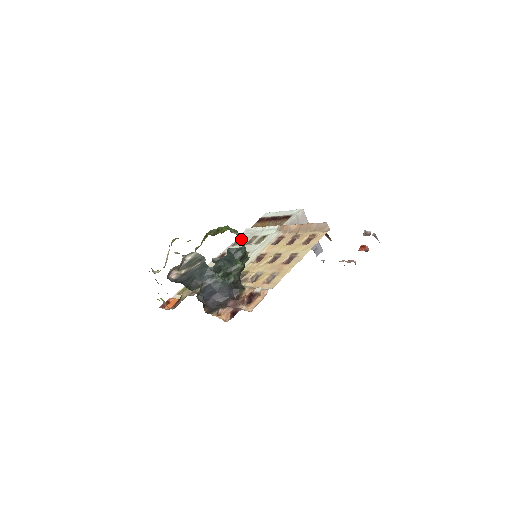
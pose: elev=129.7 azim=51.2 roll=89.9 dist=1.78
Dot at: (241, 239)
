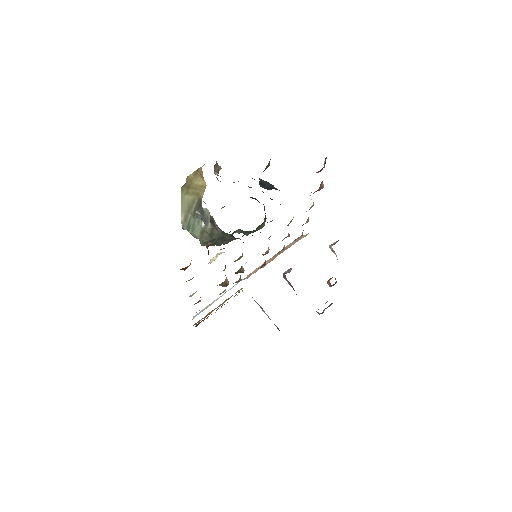
Dot at: occluded
